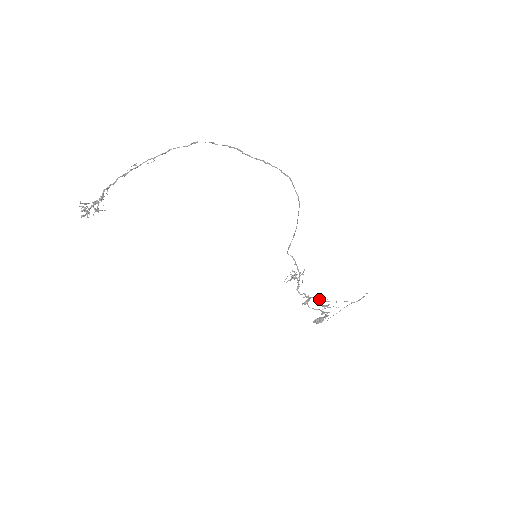
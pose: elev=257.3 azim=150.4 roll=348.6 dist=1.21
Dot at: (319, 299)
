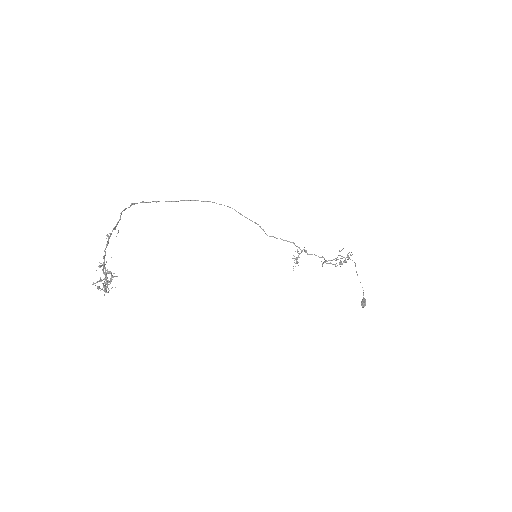
Dot at: occluded
